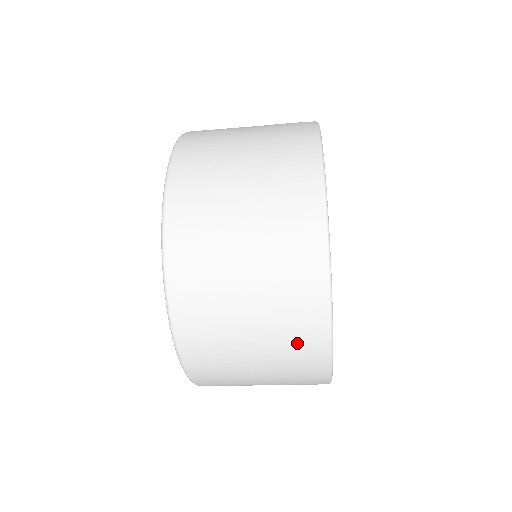
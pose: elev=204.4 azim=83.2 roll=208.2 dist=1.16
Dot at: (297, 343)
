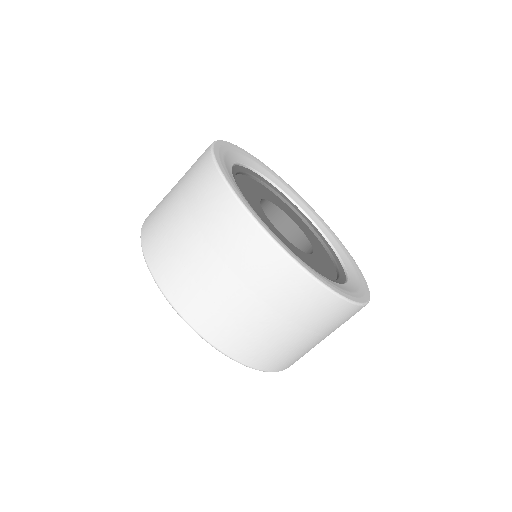
Dot at: (315, 311)
